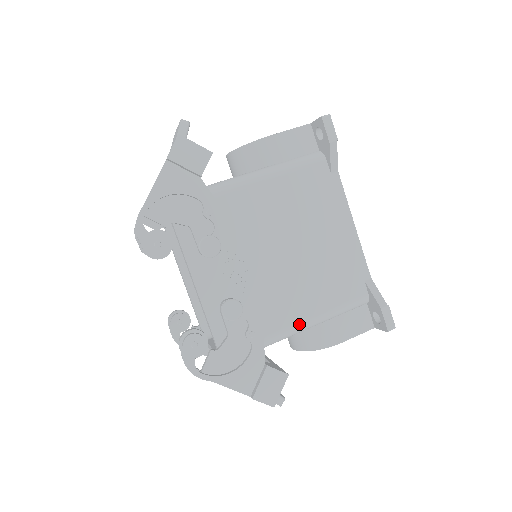
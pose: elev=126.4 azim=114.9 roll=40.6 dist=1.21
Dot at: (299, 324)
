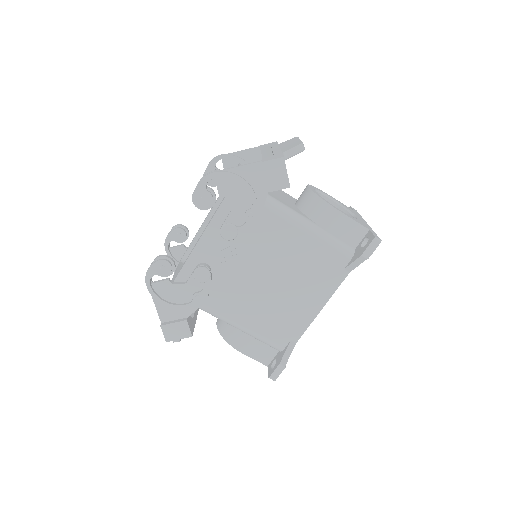
Dot at: (230, 319)
